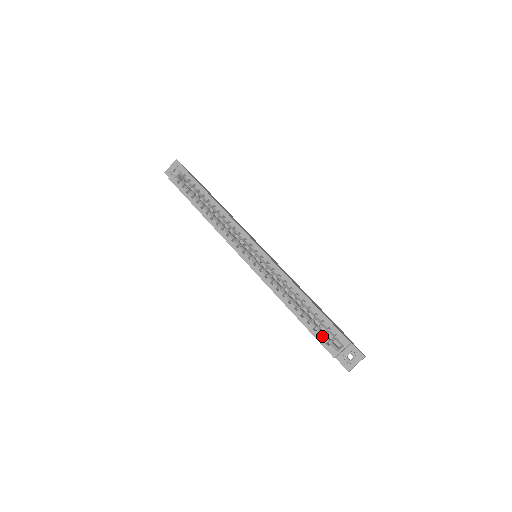
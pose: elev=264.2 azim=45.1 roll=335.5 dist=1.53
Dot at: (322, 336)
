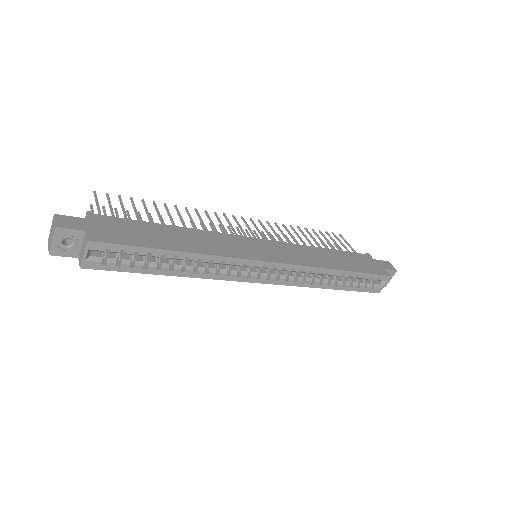
Dot at: occluded
